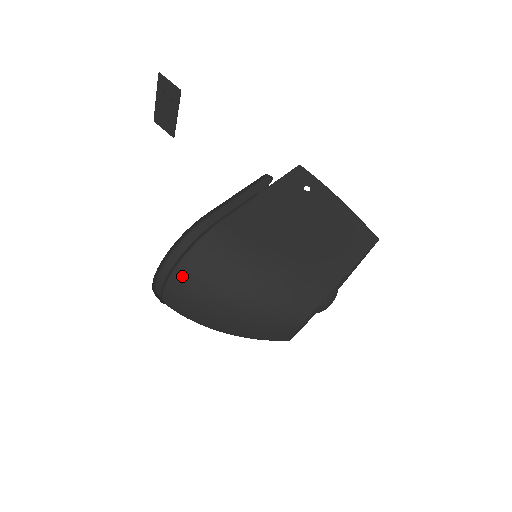
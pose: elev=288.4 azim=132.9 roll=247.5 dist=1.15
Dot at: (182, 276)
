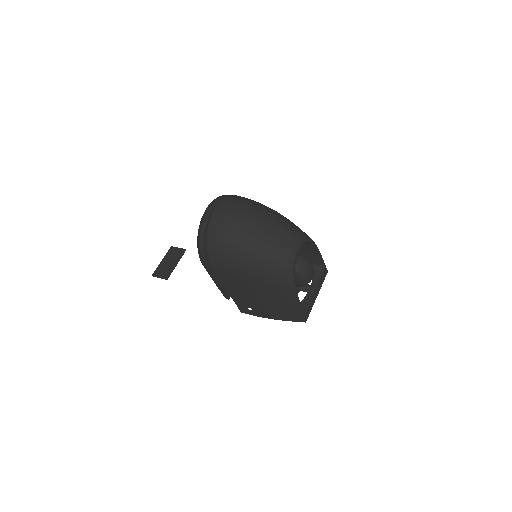
Dot at: (234, 197)
